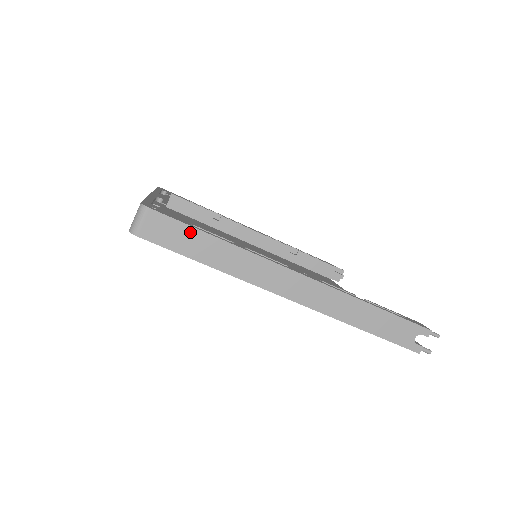
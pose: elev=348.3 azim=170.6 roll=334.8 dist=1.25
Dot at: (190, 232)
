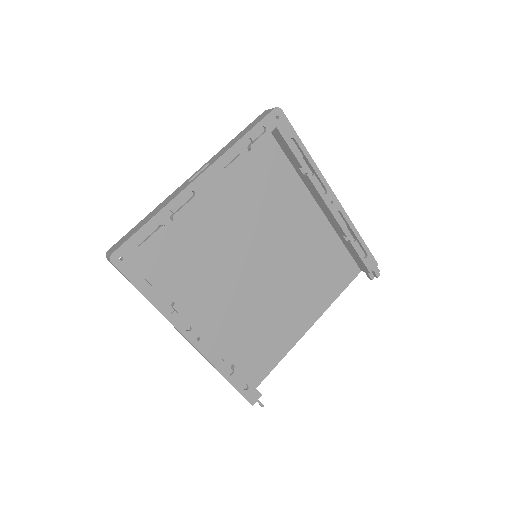
Dot at: (133, 285)
